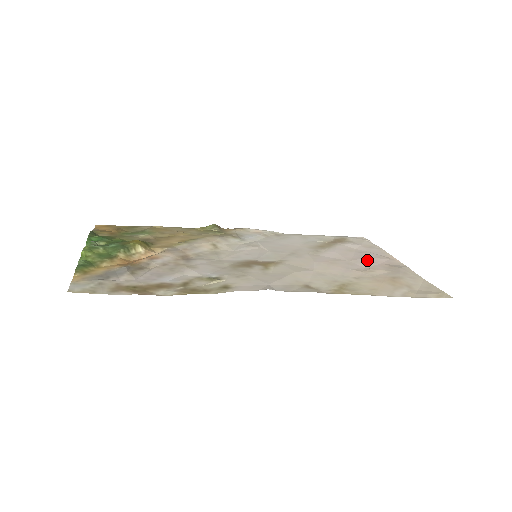
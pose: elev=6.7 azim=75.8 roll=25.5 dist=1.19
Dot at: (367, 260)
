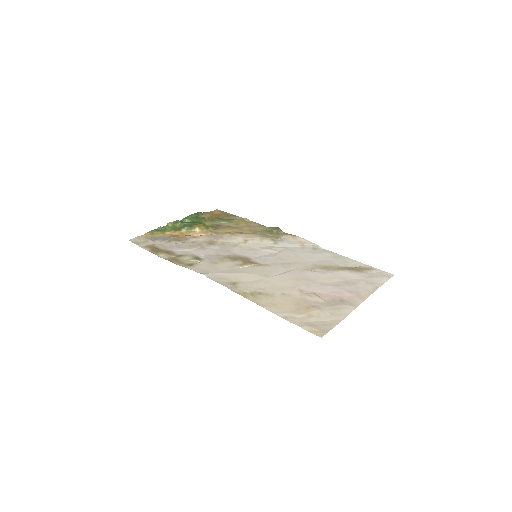
Dot at: (332, 289)
